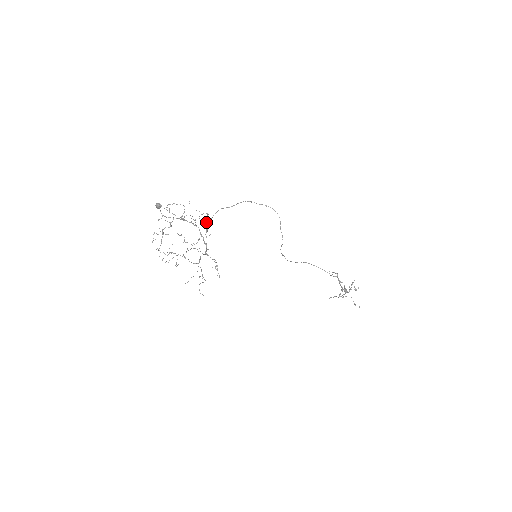
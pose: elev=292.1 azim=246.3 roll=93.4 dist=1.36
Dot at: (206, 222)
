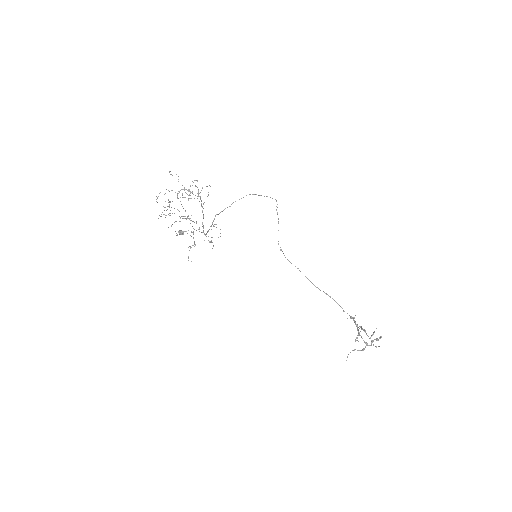
Dot at: occluded
